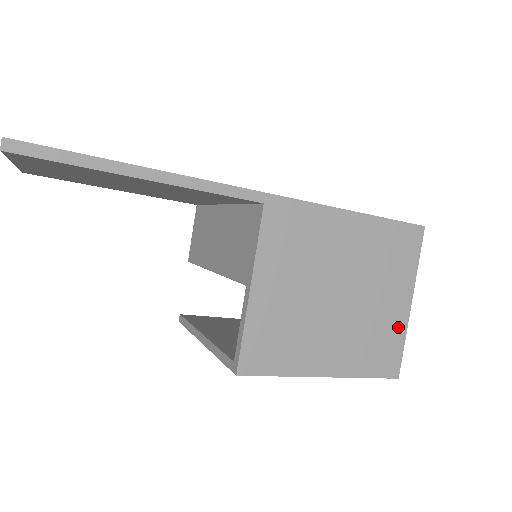
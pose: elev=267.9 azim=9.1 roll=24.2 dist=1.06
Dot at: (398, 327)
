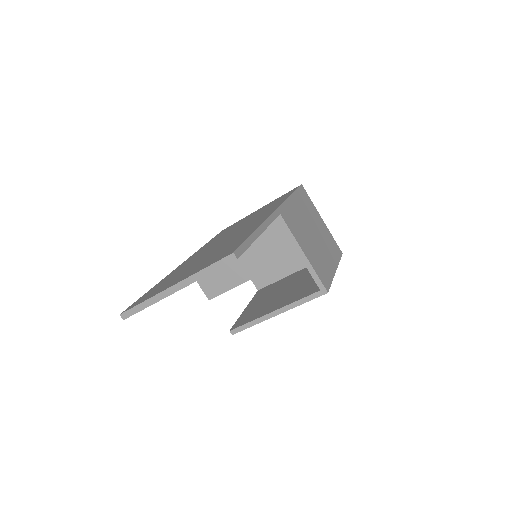
Dot at: (328, 233)
